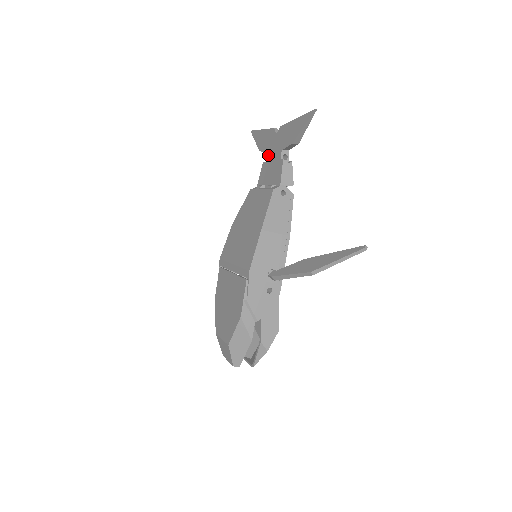
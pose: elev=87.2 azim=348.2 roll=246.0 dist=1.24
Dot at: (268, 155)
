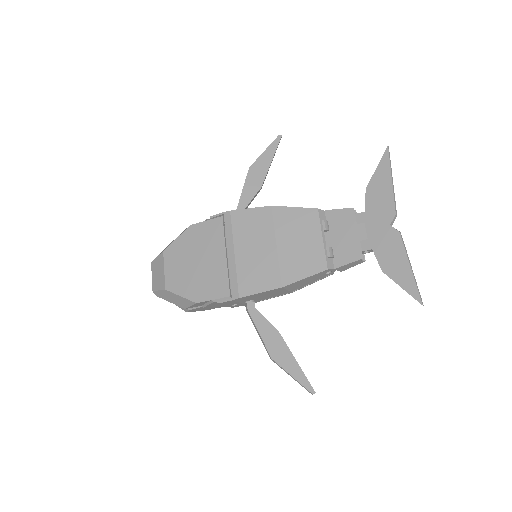
Dot at: (363, 217)
